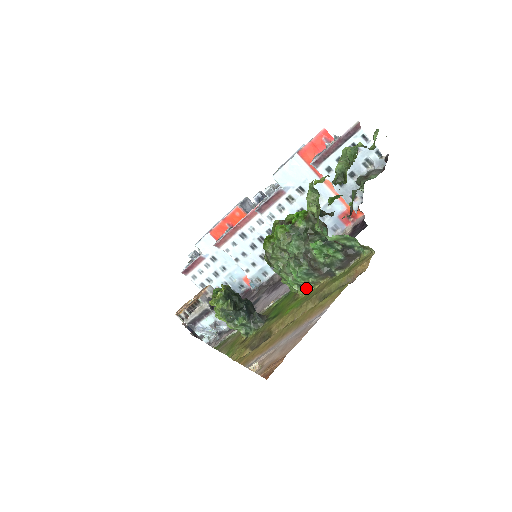
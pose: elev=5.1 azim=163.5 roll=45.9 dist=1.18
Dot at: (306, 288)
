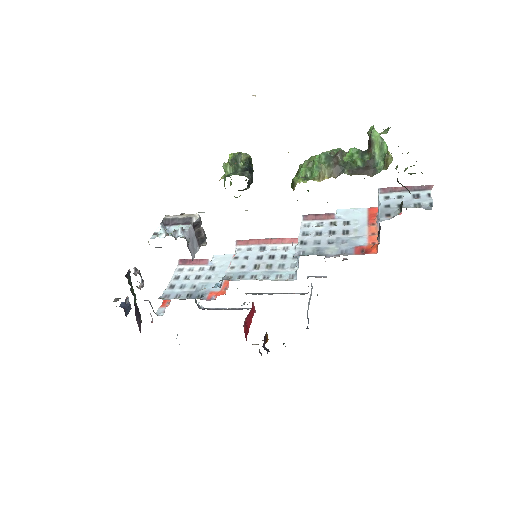
Dot at: (308, 180)
